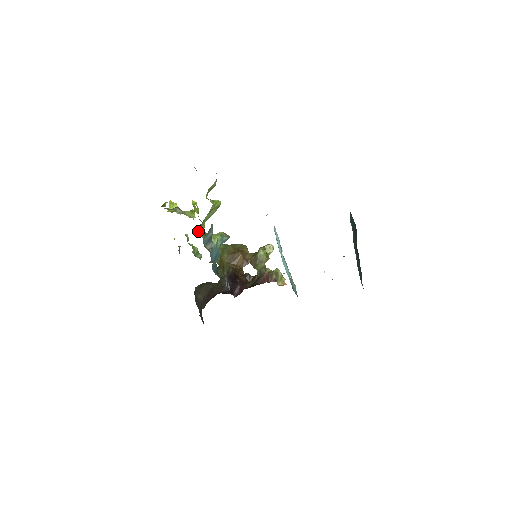
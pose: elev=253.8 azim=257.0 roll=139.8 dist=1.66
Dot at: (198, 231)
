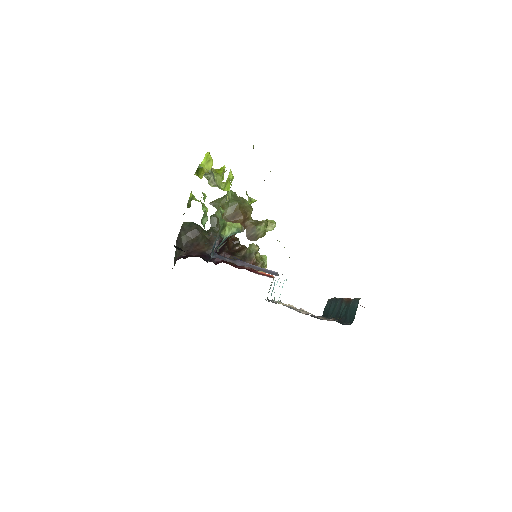
Dot at: (218, 209)
